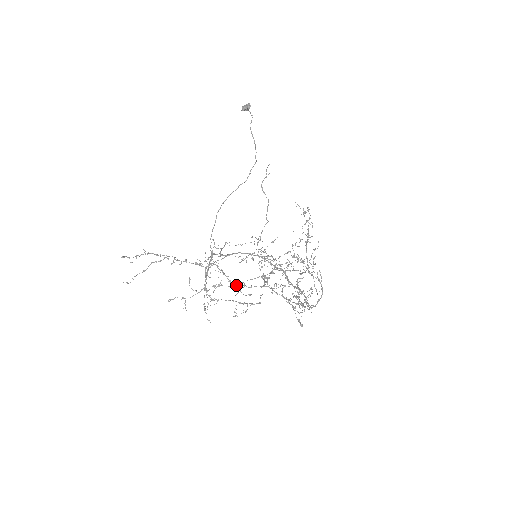
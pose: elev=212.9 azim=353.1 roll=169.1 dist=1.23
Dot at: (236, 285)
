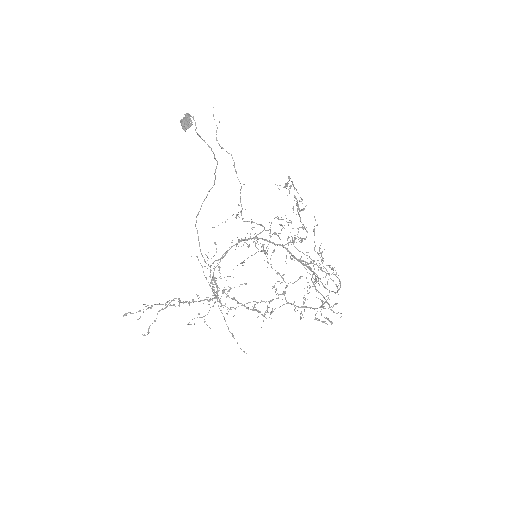
Dot at: (256, 310)
